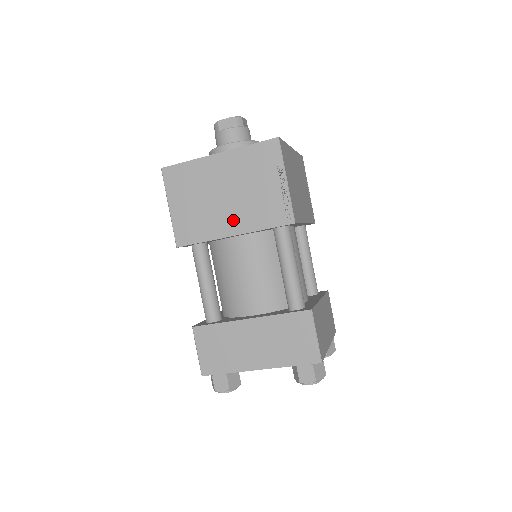
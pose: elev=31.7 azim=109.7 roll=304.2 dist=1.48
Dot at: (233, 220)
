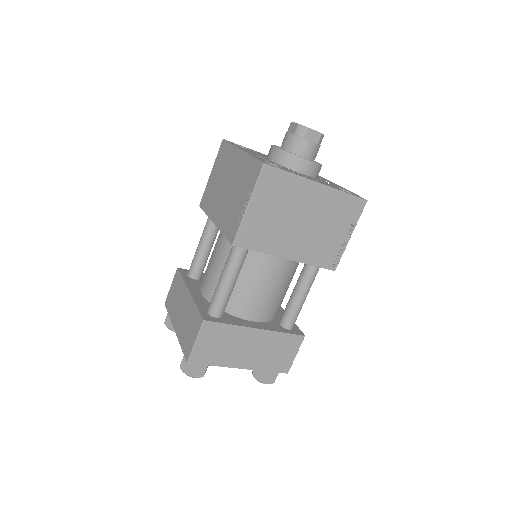
Dot at: (295, 246)
